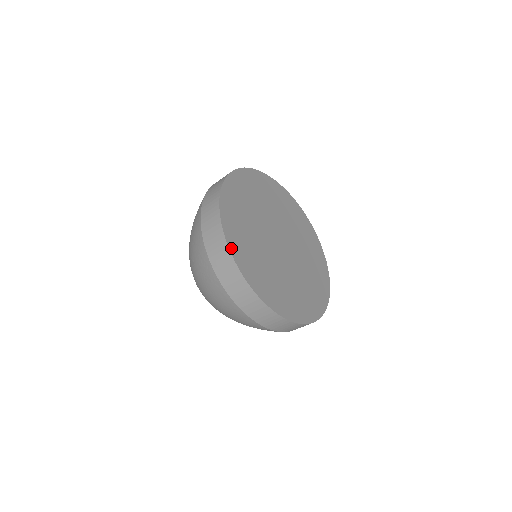
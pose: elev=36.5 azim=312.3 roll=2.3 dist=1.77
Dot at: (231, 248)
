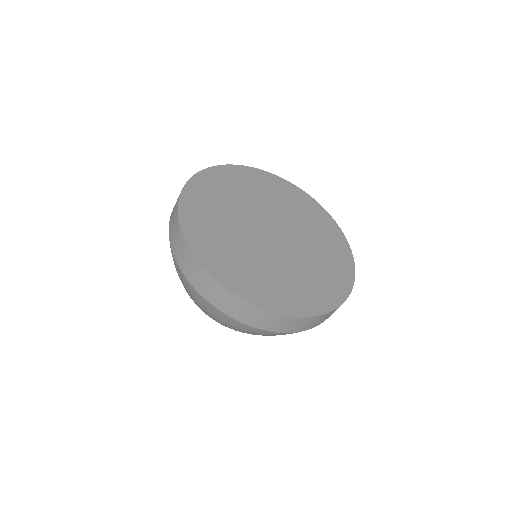
Dot at: (261, 305)
